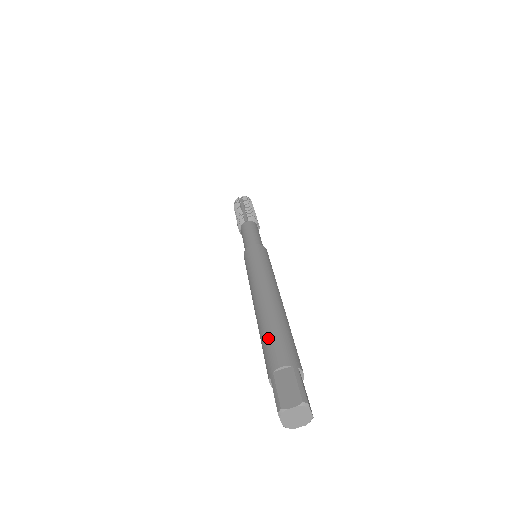
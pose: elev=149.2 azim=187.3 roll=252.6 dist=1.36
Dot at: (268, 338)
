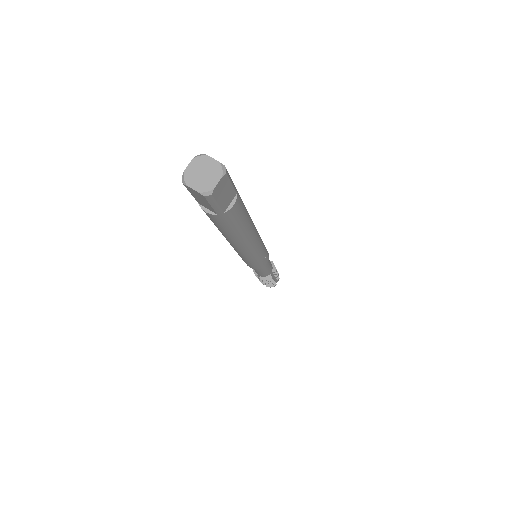
Dot at: occluded
